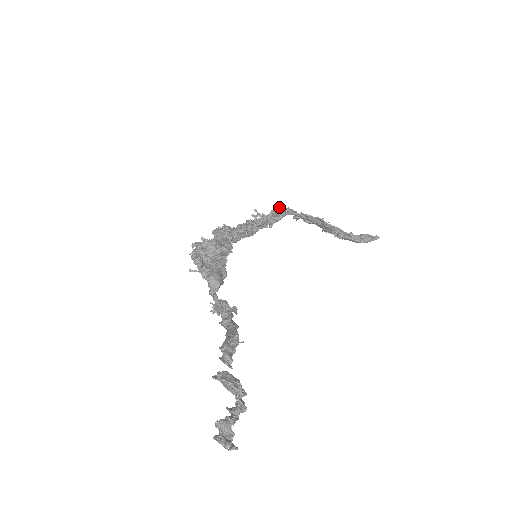
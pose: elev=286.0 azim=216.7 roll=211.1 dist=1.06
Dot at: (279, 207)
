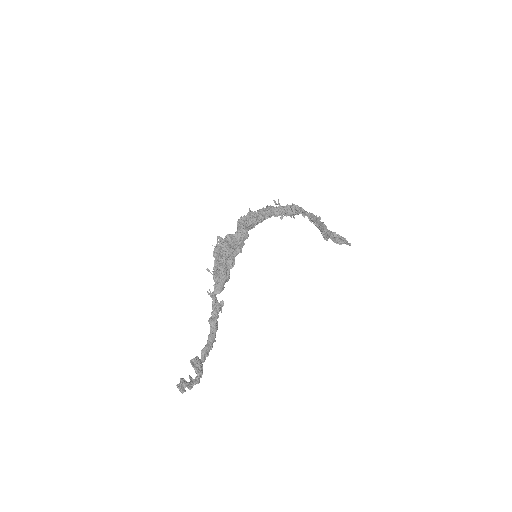
Dot at: (296, 208)
